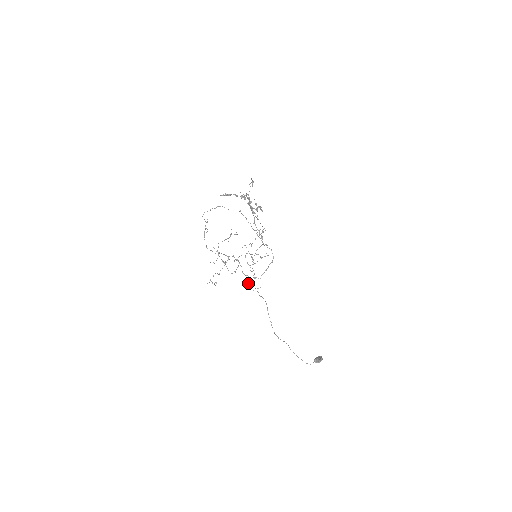
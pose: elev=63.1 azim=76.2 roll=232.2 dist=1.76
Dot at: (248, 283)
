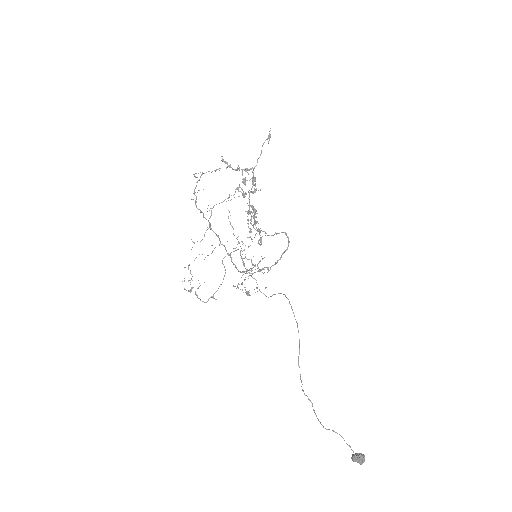
Dot at: (251, 275)
